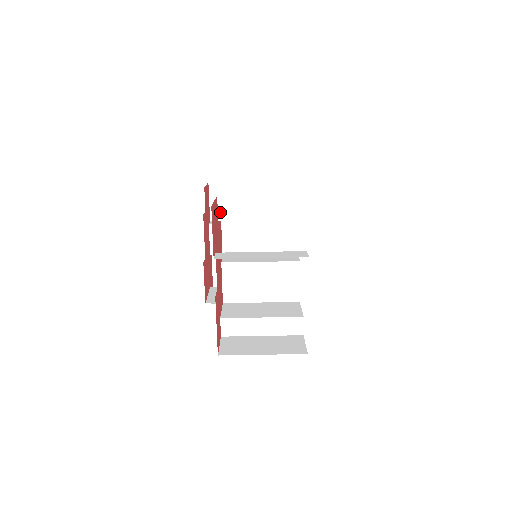
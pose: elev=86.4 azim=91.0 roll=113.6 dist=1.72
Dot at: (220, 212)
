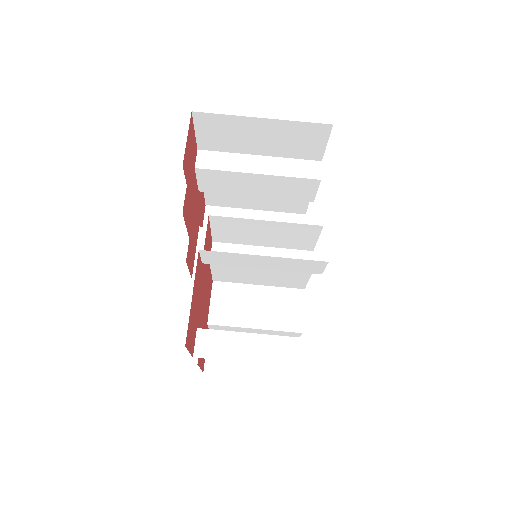
Dot at: (204, 259)
